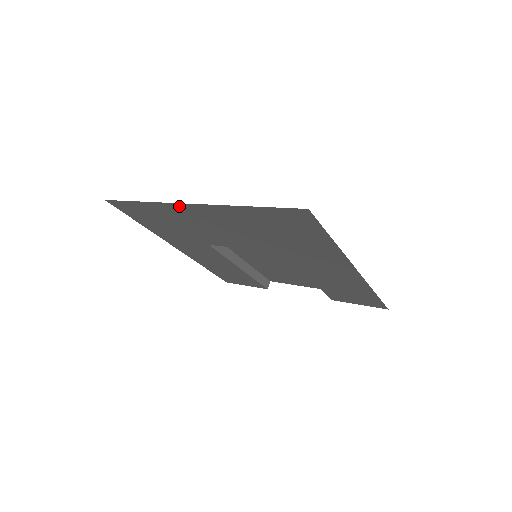
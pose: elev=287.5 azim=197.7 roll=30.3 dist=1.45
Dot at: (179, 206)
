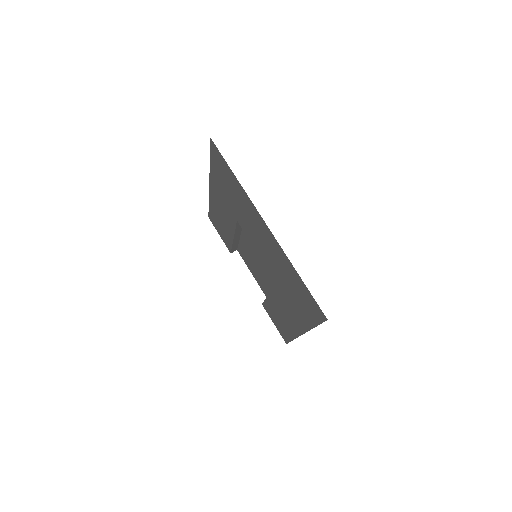
Dot at: (257, 213)
